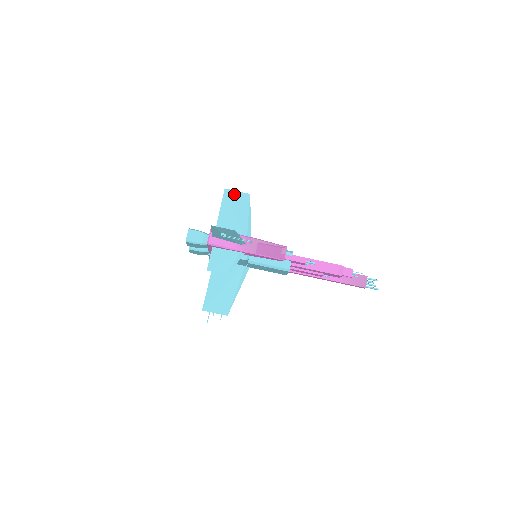
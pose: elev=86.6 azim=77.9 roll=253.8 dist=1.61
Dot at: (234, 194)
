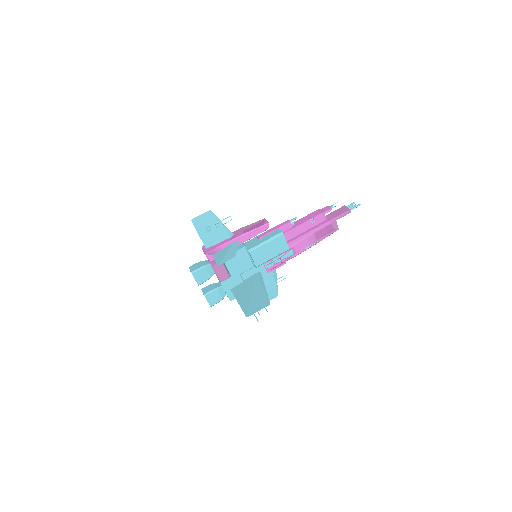
Dot at: occluded
